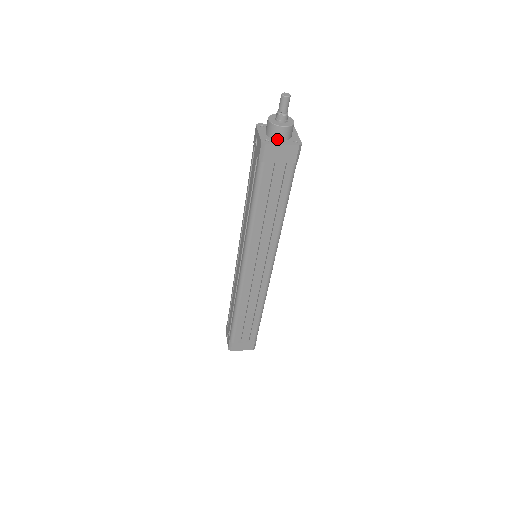
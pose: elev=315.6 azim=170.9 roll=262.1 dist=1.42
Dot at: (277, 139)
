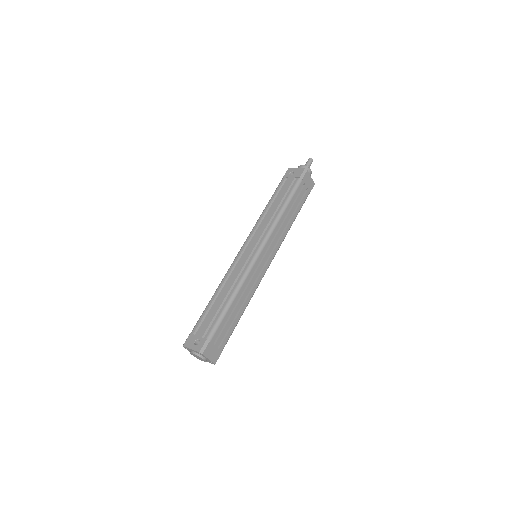
Dot at: occluded
